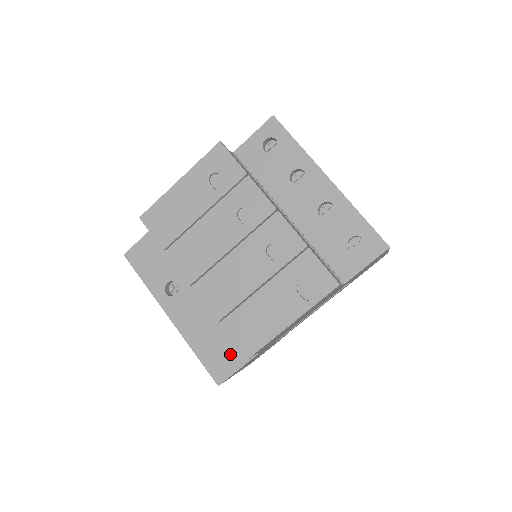
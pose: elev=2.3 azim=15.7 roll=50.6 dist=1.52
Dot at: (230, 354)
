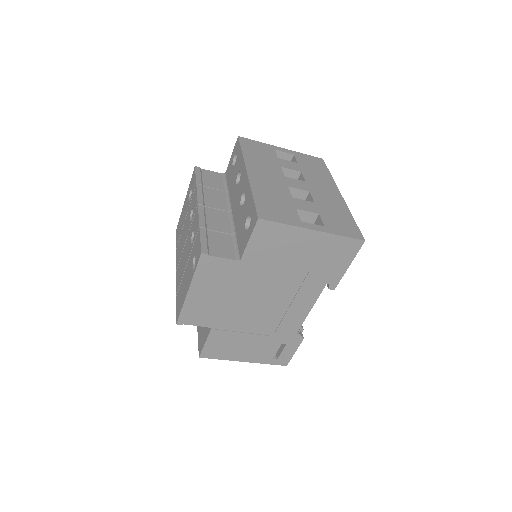
Dot at: (205, 331)
